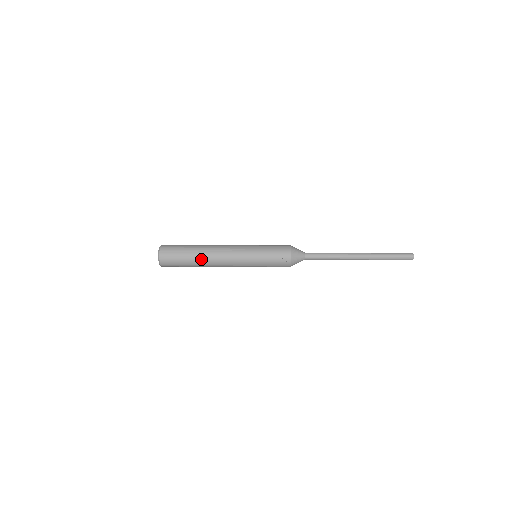
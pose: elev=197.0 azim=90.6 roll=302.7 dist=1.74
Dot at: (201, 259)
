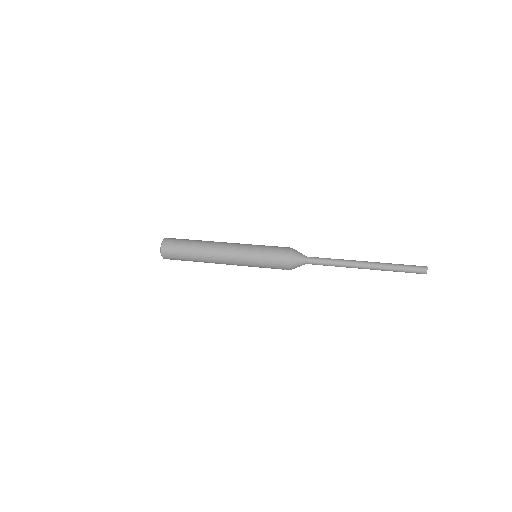
Dot at: occluded
